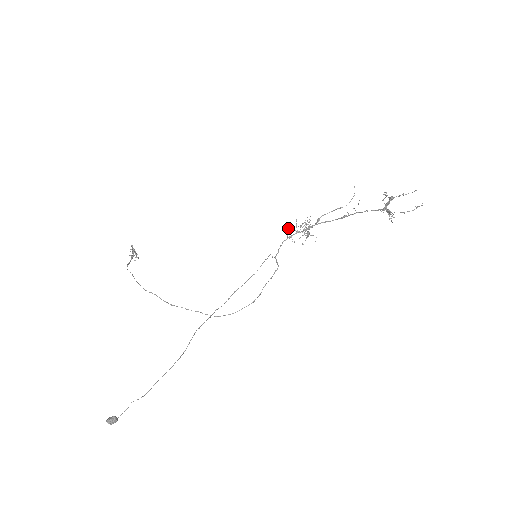
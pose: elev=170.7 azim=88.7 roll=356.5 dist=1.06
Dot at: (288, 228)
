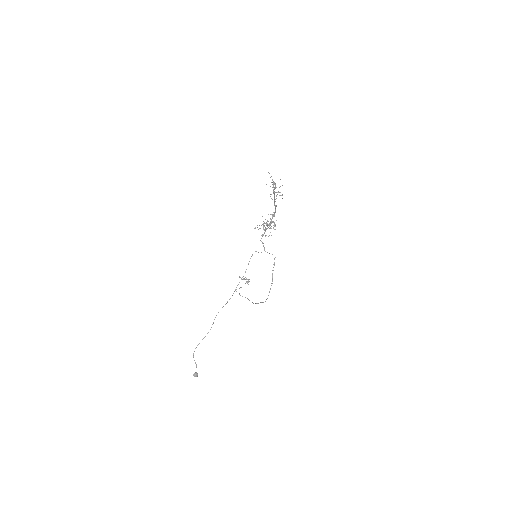
Dot at: occluded
